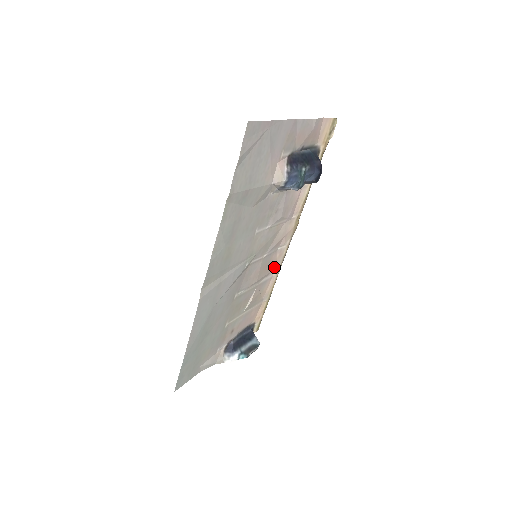
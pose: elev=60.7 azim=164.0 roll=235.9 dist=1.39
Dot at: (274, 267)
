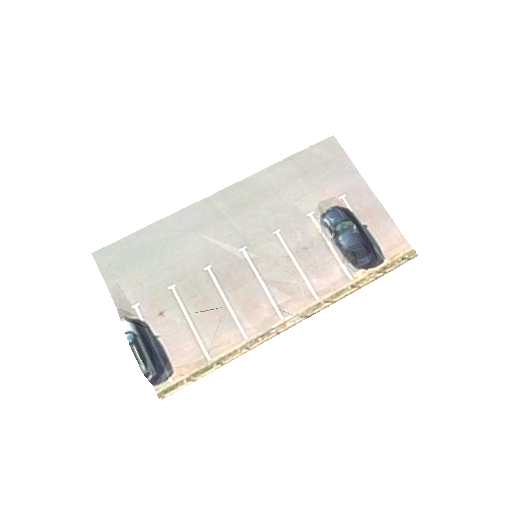
Dot at: (254, 325)
